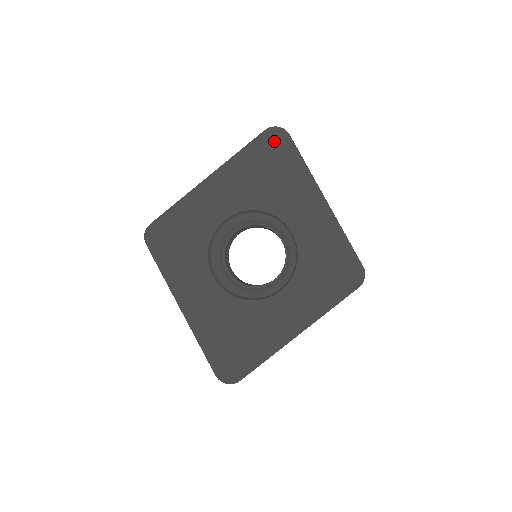
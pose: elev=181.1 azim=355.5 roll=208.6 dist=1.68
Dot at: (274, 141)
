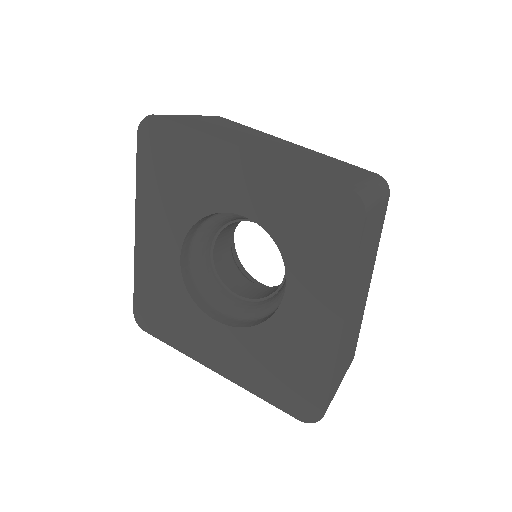
Dot at: (152, 137)
